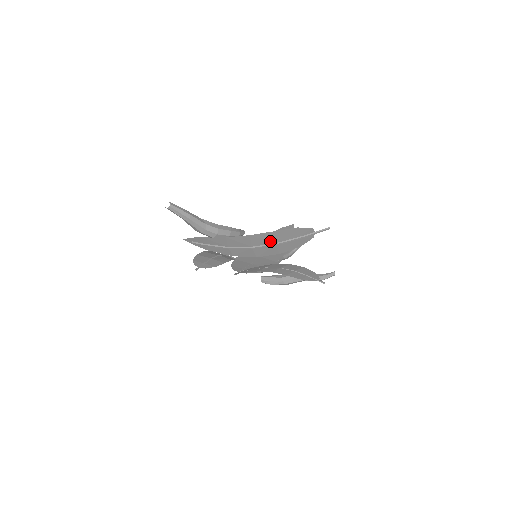
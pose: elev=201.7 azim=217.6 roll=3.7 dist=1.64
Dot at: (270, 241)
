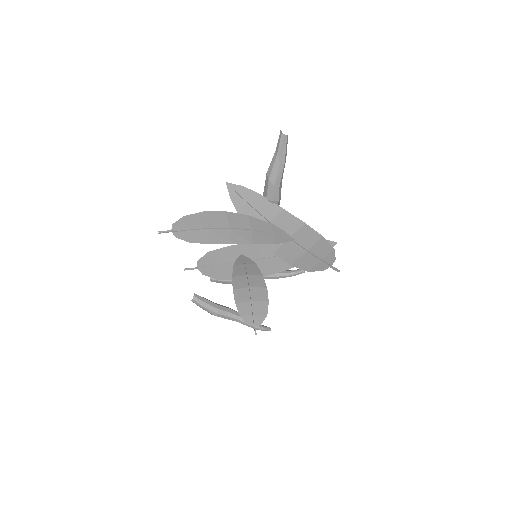
Dot at: (307, 244)
